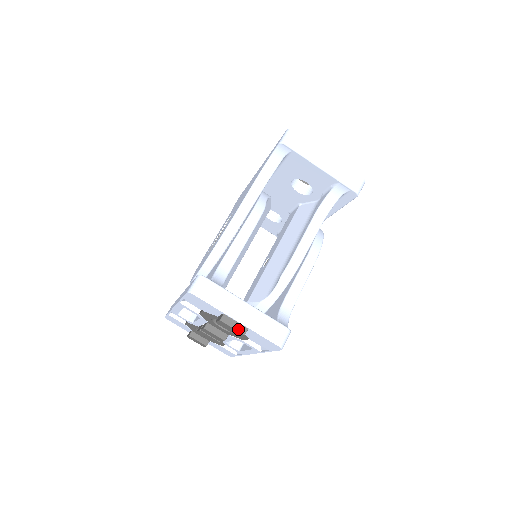
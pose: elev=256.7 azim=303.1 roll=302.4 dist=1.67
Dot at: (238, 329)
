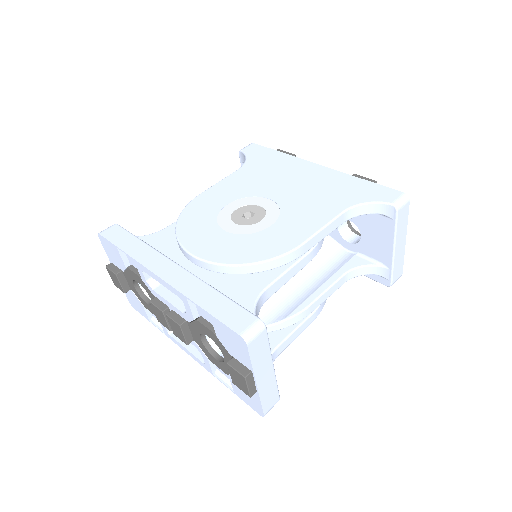
Dot at: (250, 390)
